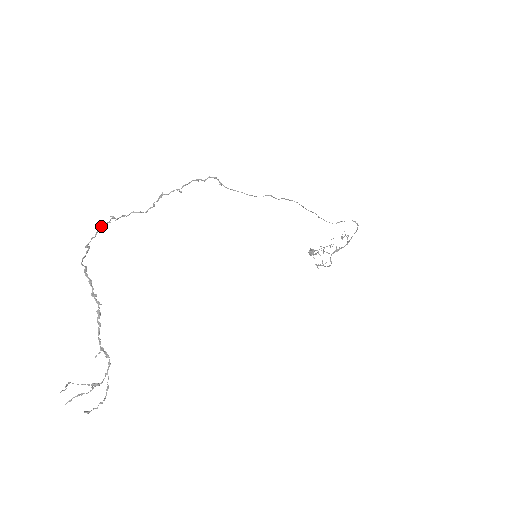
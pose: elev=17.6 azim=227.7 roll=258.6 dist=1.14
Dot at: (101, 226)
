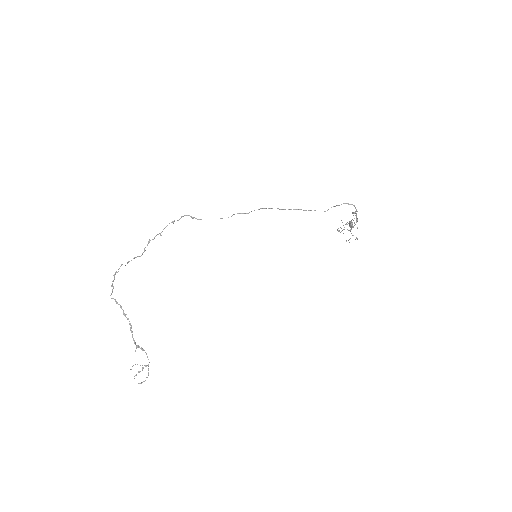
Dot at: (115, 273)
